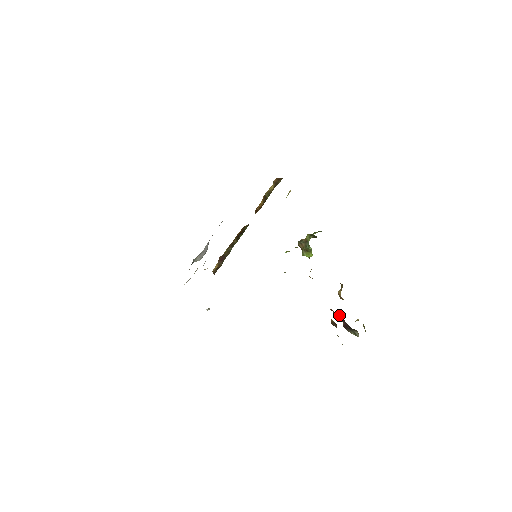
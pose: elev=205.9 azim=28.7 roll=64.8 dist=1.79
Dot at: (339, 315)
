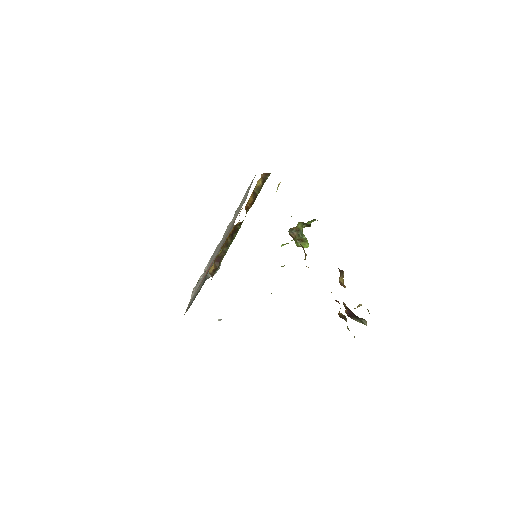
Dot at: (343, 304)
